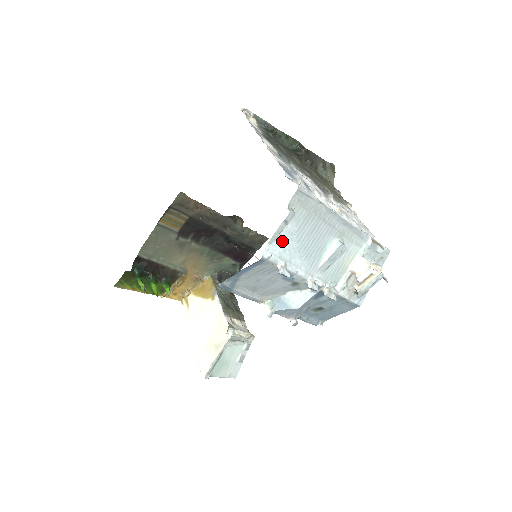
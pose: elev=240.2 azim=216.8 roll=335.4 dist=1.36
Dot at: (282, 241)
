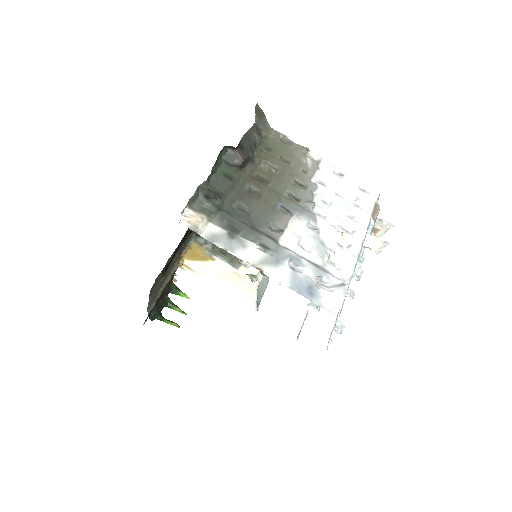
Dot at: (333, 327)
